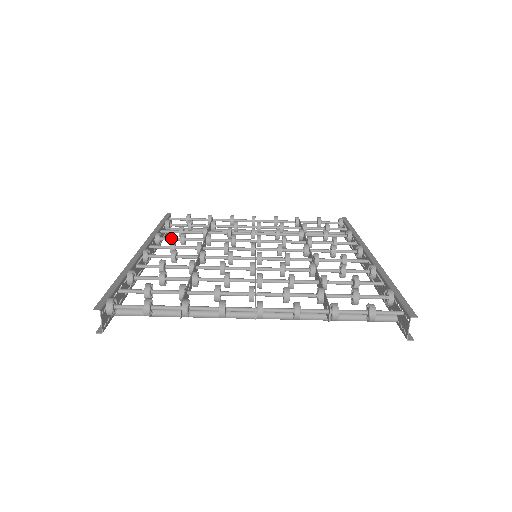
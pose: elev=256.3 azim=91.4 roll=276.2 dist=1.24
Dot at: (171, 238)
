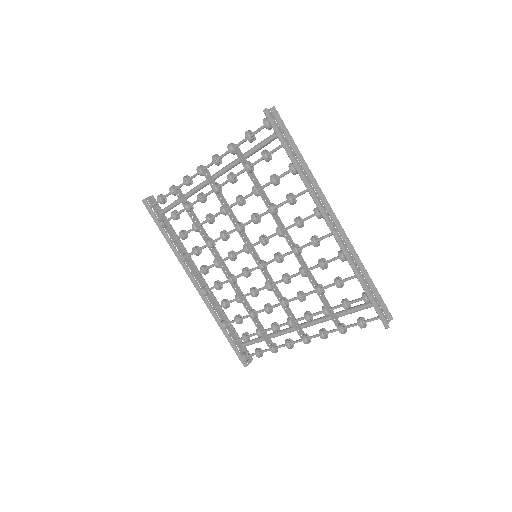
Dot at: occluded
